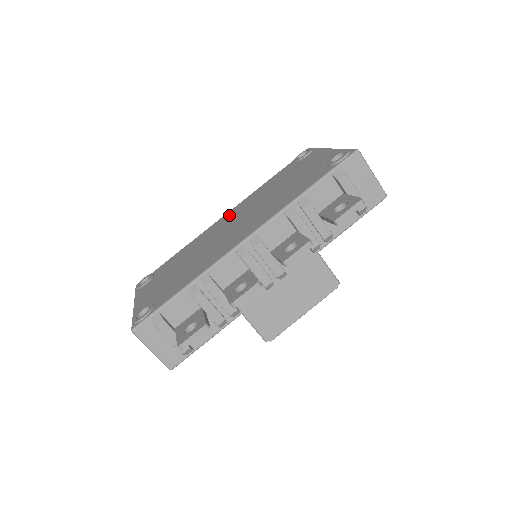
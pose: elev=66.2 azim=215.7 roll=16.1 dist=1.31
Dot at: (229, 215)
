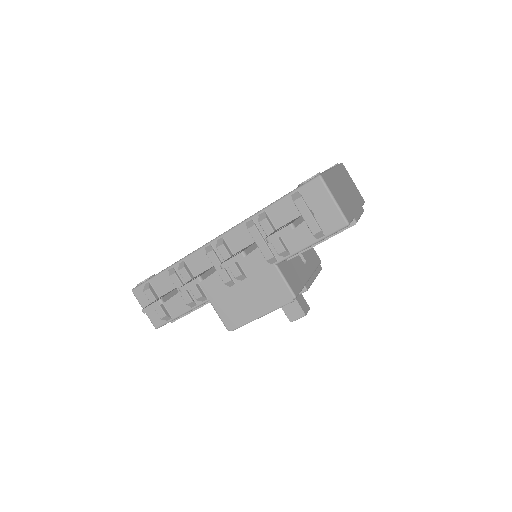
Dot at: occluded
